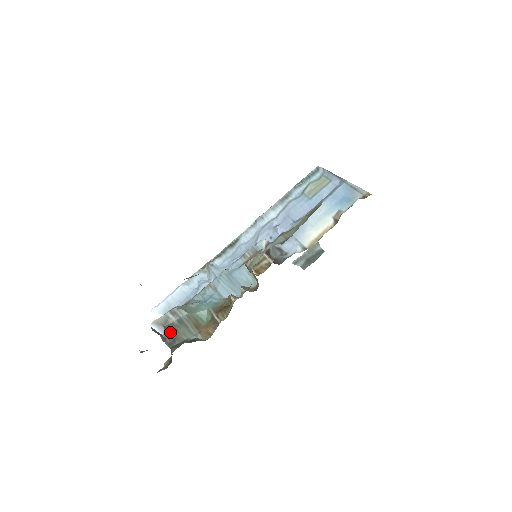
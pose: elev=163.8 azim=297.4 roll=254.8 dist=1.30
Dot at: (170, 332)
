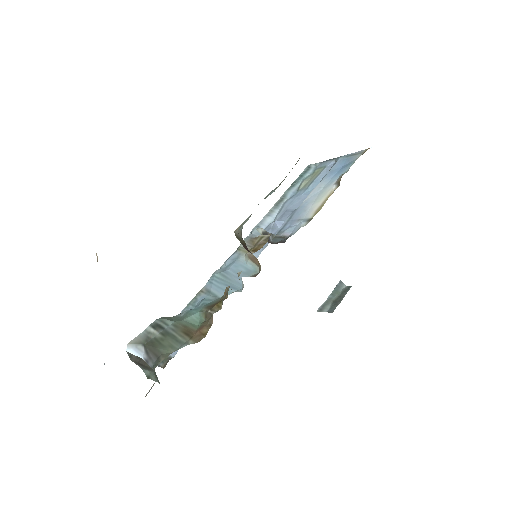
Dot at: (152, 350)
